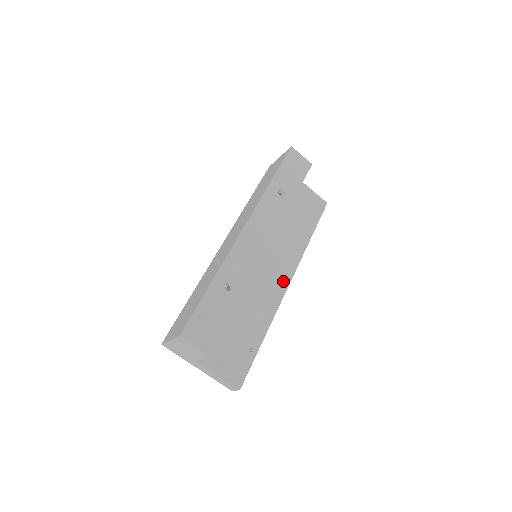
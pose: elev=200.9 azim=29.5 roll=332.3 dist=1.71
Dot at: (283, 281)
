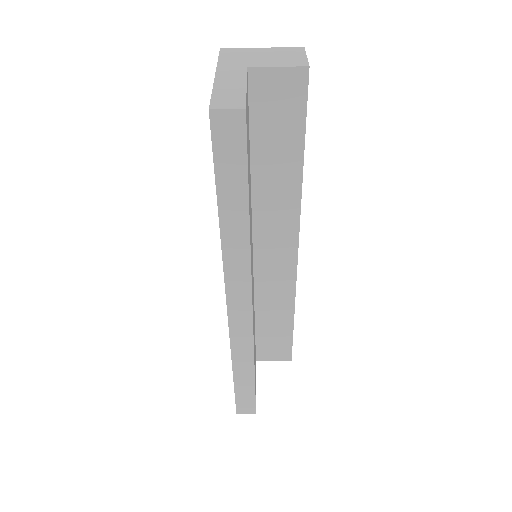
Dot at: (252, 296)
